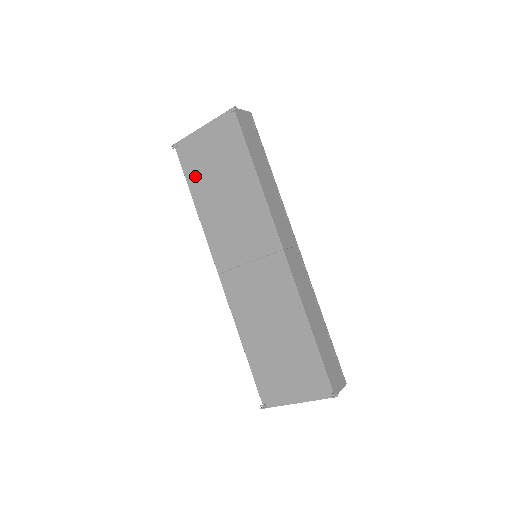
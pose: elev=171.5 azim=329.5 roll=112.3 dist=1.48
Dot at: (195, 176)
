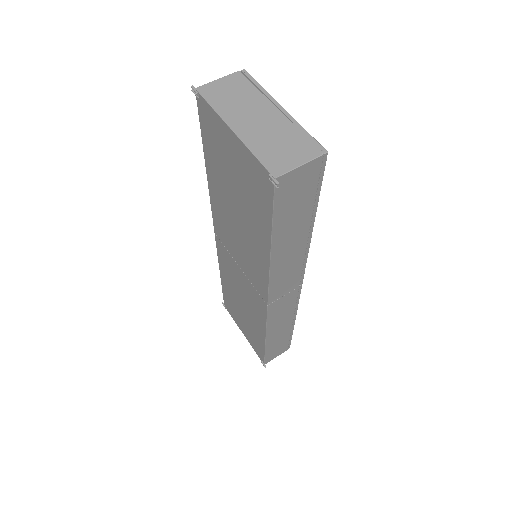
Dot at: (212, 154)
